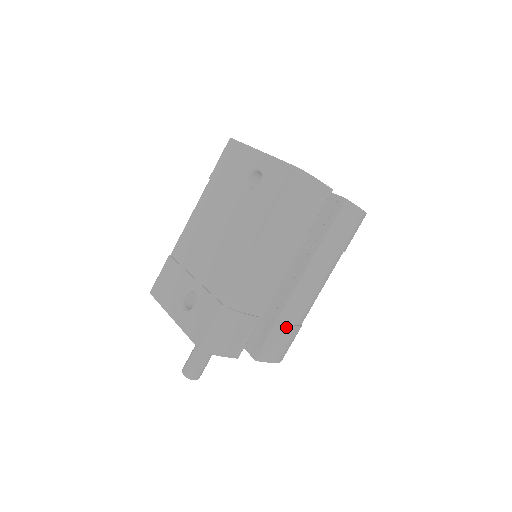
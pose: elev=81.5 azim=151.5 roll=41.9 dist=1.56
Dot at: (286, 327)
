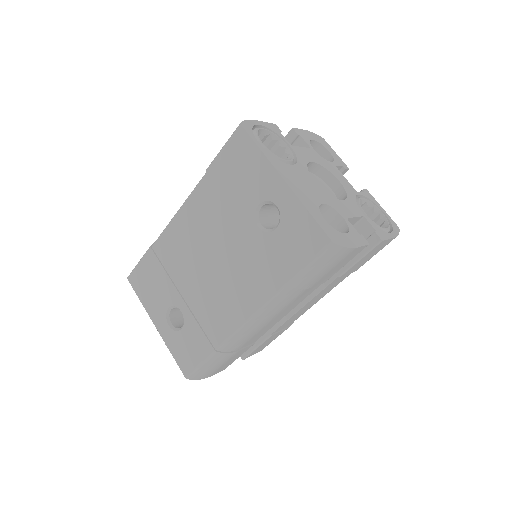
Dot at: (279, 332)
